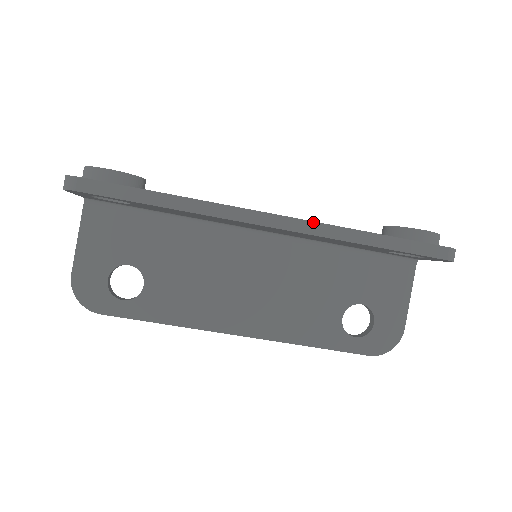
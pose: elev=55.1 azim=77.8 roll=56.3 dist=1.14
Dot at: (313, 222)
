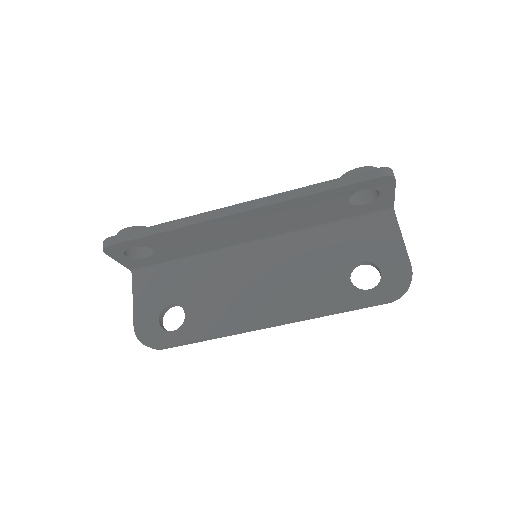
Dot at: (267, 197)
